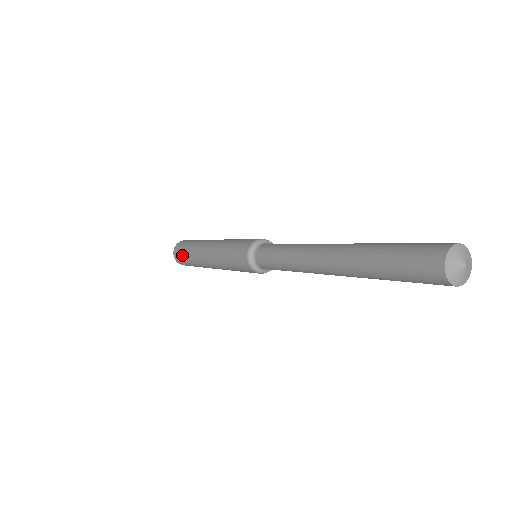
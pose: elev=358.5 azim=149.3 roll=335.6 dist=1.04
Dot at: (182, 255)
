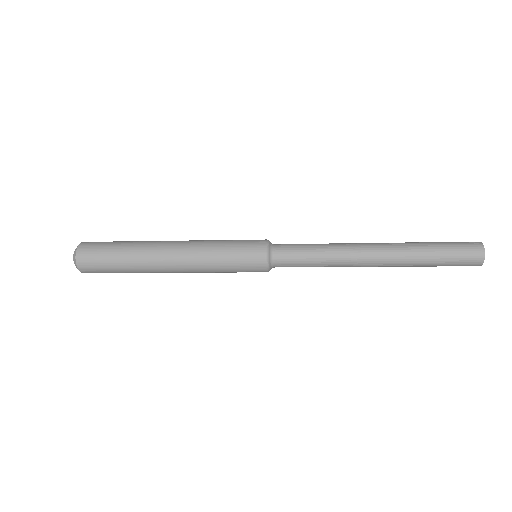
Dot at: (106, 265)
